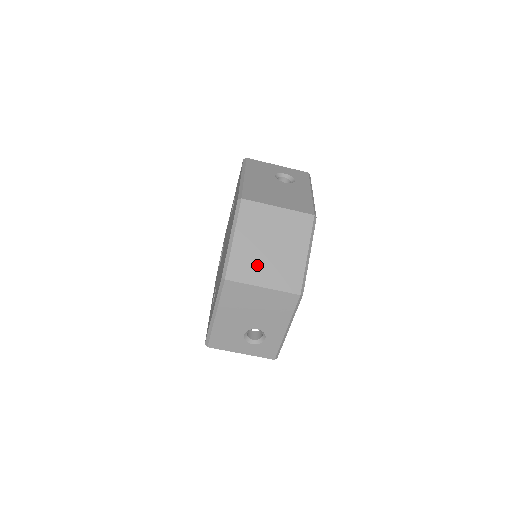
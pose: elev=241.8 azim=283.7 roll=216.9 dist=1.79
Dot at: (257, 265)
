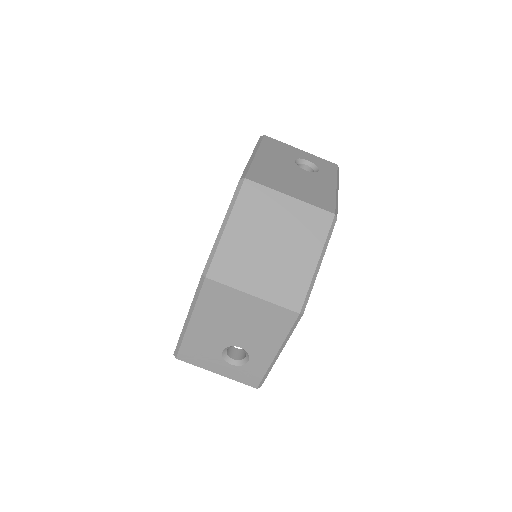
Dot at: (250, 266)
